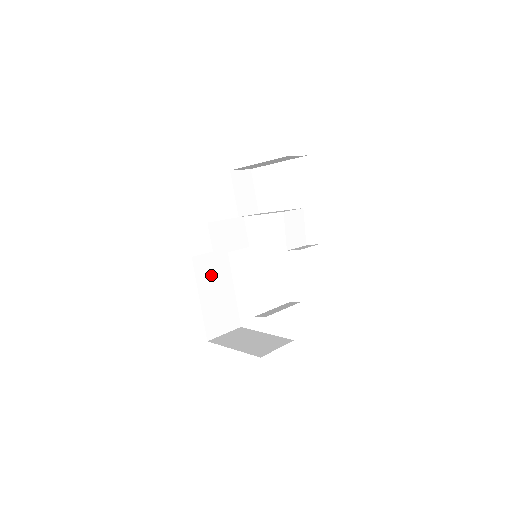
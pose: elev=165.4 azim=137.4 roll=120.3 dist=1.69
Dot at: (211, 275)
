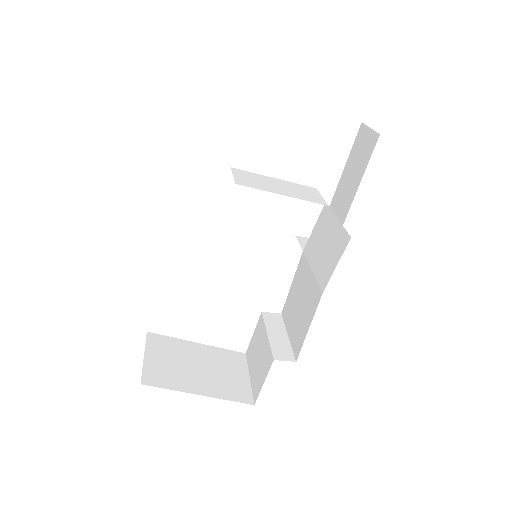
Dot at: occluded
